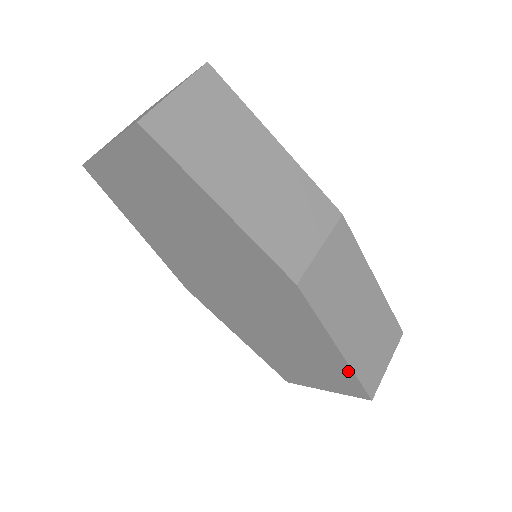
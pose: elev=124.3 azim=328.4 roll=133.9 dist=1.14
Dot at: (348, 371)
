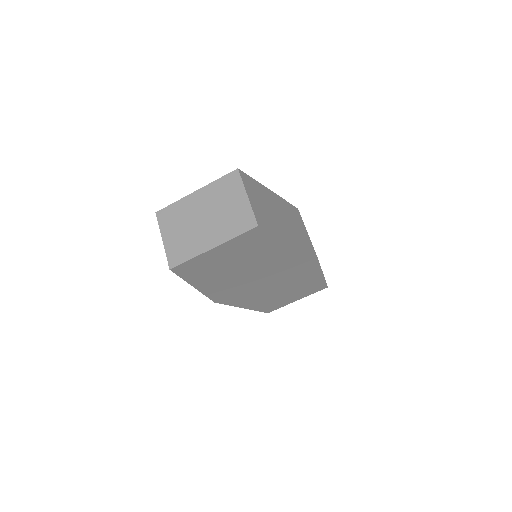
Dot at: (322, 281)
